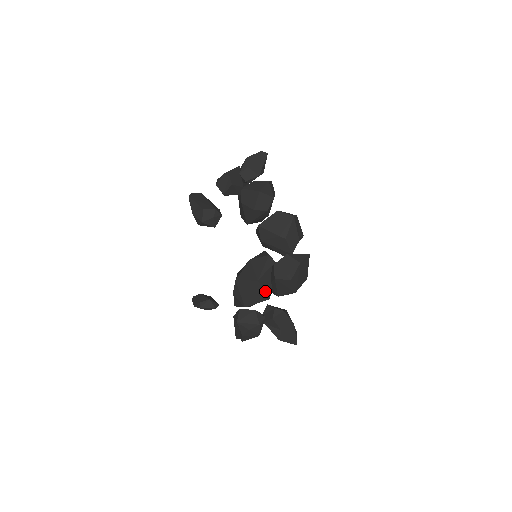
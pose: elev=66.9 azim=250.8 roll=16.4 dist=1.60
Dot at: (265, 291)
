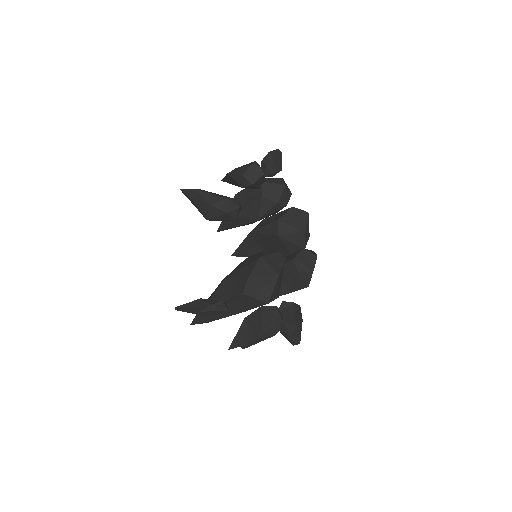
Dot at: (279, 288)
